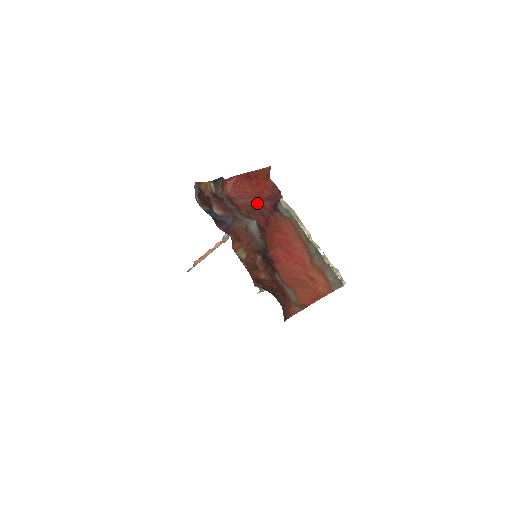
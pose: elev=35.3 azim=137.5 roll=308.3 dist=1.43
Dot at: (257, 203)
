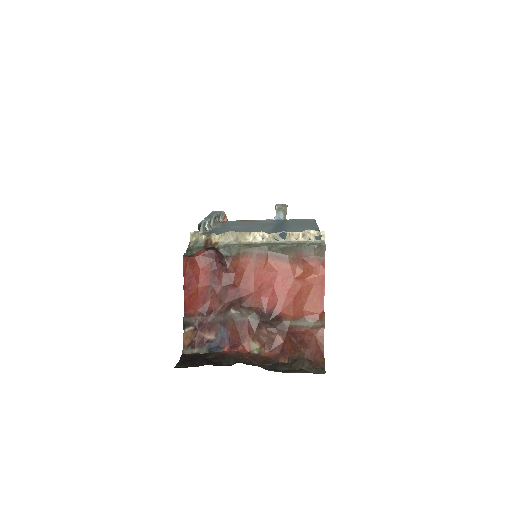
Dot at: (214, 286)
